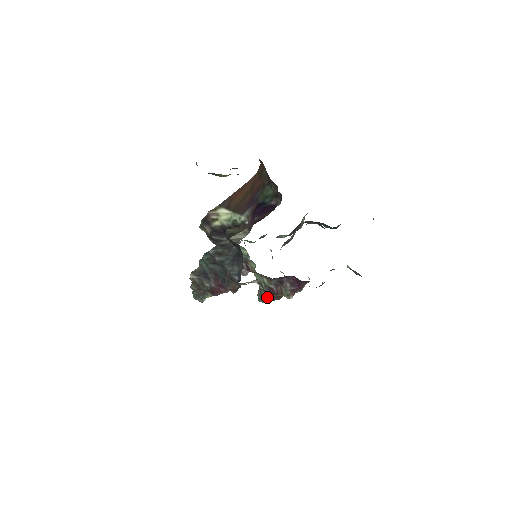
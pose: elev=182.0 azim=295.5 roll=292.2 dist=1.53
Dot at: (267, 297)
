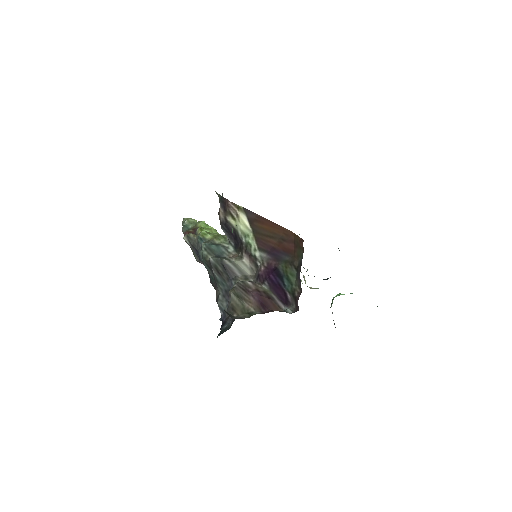
Dot at: occluded
